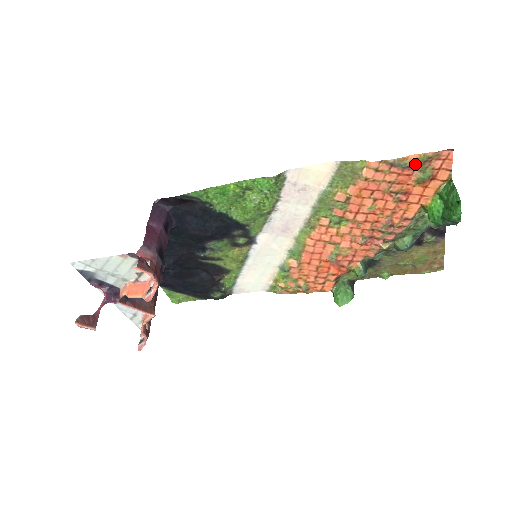
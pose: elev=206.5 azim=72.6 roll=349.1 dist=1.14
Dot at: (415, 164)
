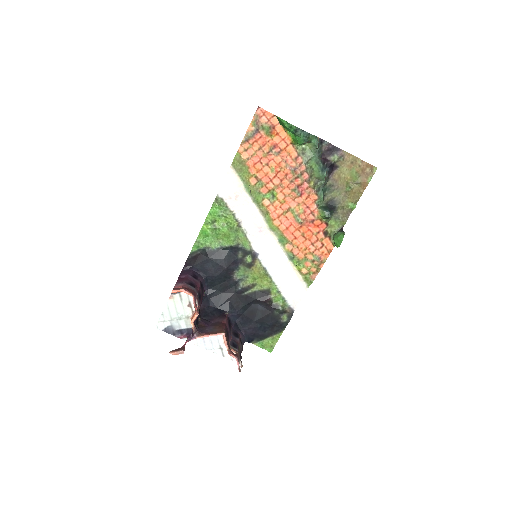
Dot at: (255, 130)
